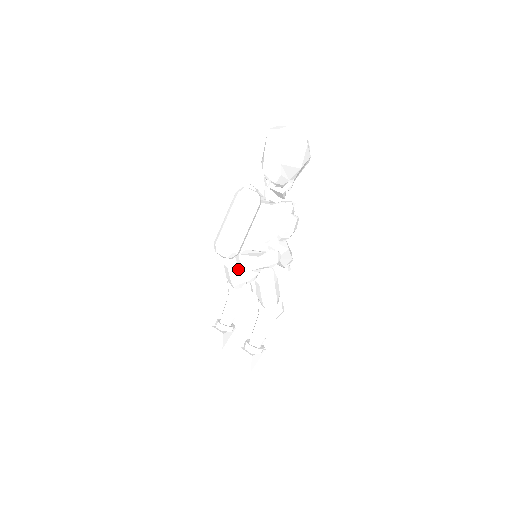
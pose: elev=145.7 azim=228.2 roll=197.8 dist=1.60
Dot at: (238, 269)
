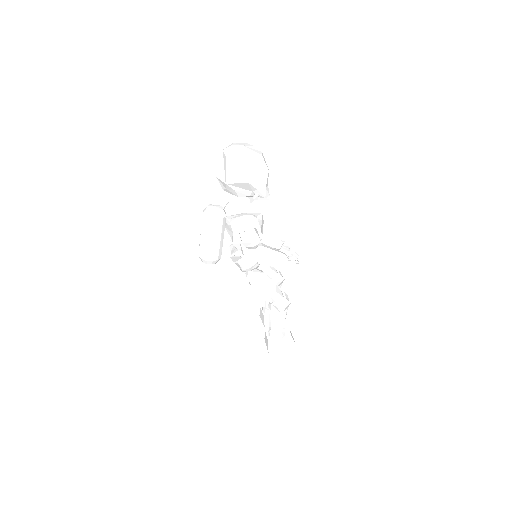
Dot at: occluded
